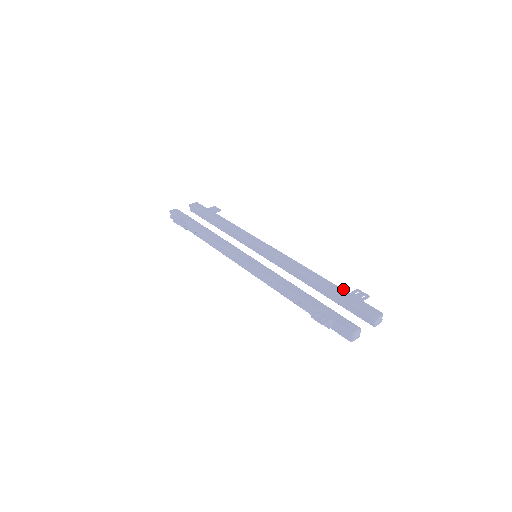
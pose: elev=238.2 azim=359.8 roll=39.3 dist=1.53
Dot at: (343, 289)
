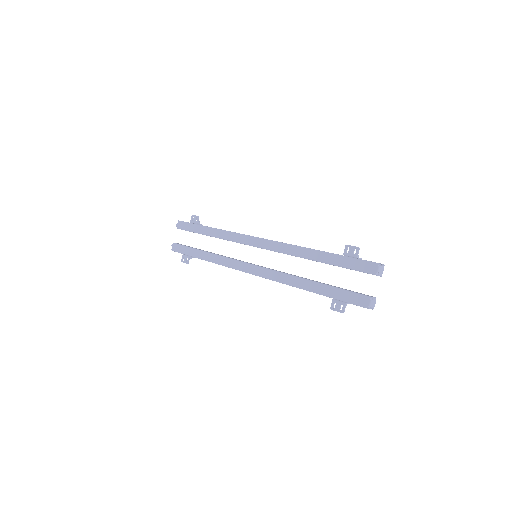
Dot at: (335, 255)
